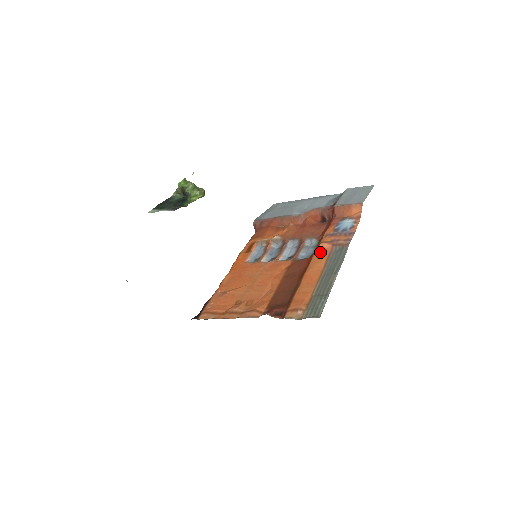
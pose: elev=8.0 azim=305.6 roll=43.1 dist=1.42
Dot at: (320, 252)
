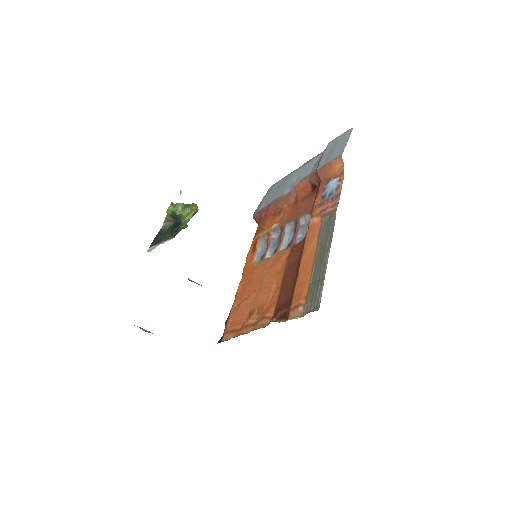
Dot at: (311, 230)
